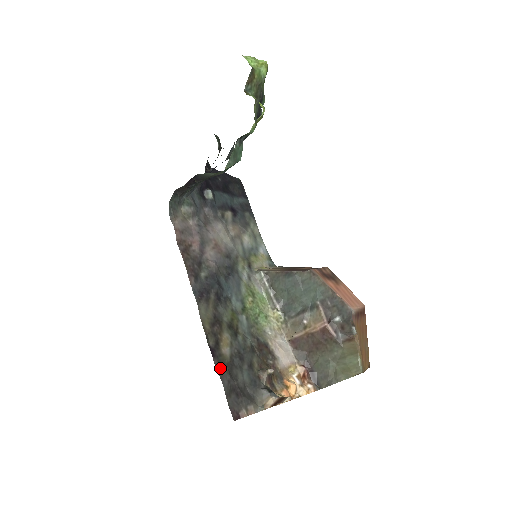
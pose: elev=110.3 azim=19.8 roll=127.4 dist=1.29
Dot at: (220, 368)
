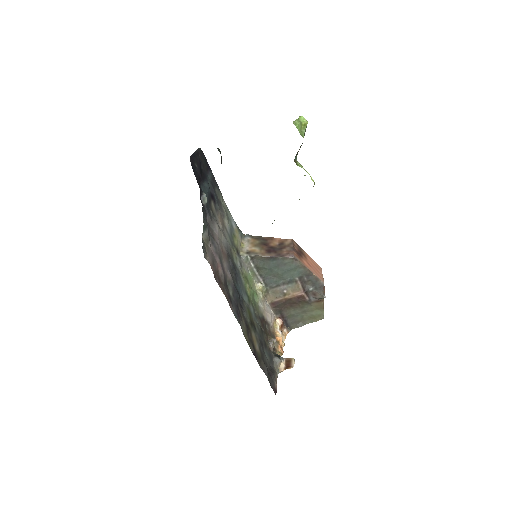
Dot at: (261, 365)
